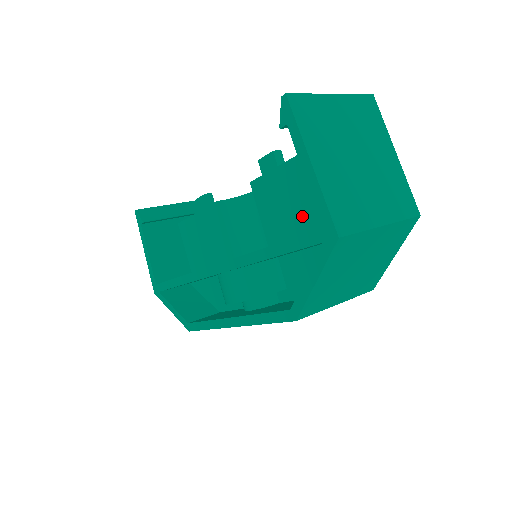
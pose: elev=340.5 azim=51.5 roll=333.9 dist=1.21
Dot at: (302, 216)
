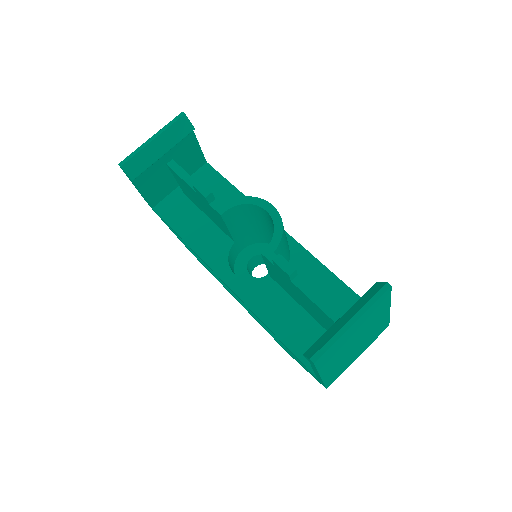
Dot at: (304, 305)
